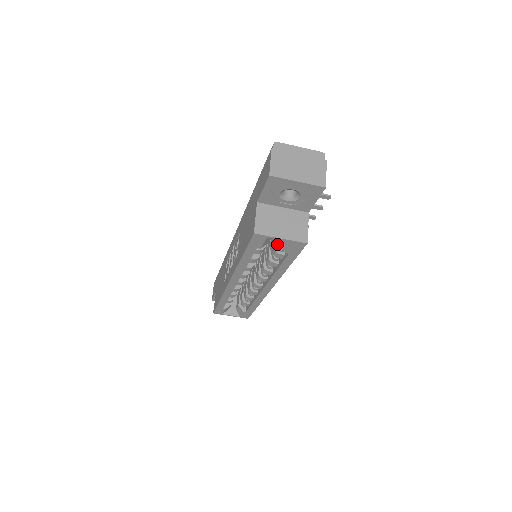
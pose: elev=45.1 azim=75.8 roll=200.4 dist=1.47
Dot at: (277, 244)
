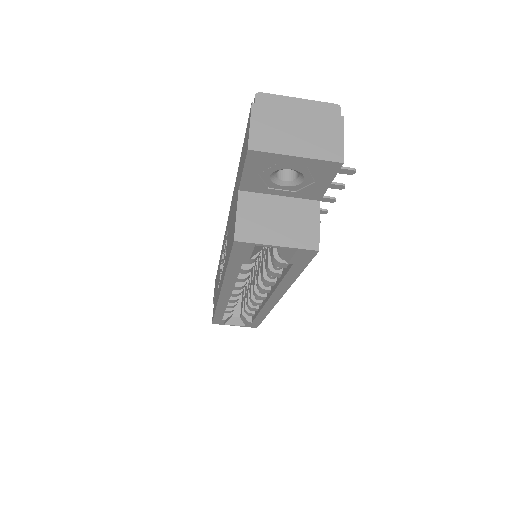
Dot at: occluded
